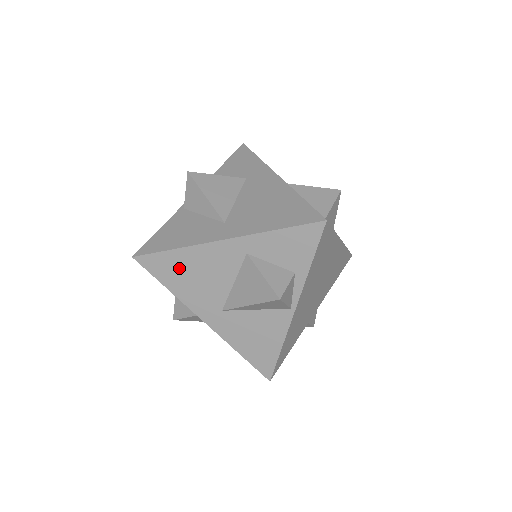
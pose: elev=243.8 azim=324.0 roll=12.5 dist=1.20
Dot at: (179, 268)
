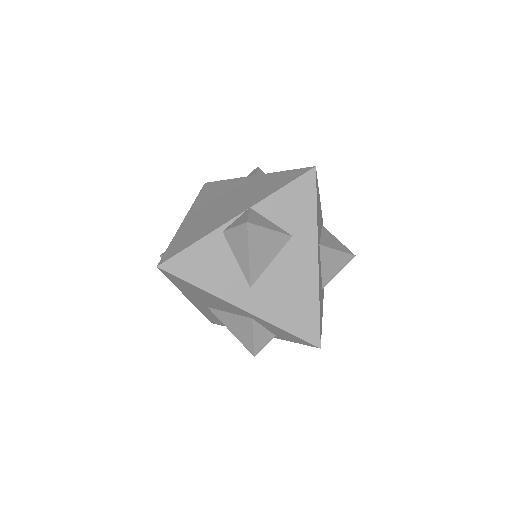
Dot at: (193, 289)
